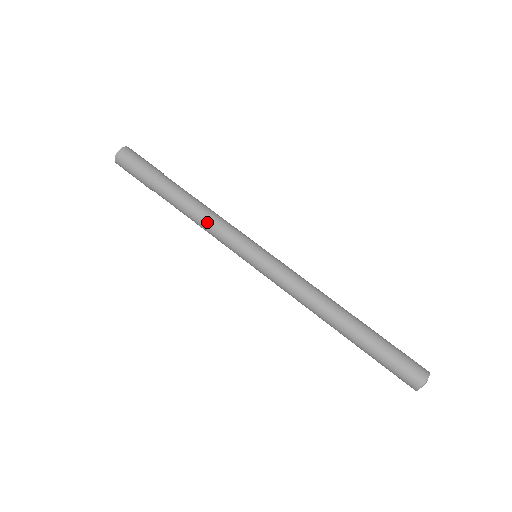
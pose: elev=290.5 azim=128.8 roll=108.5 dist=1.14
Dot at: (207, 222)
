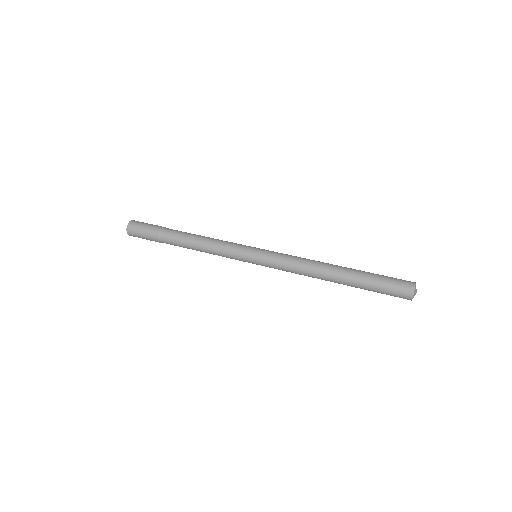
Dot at: (212, 244)
